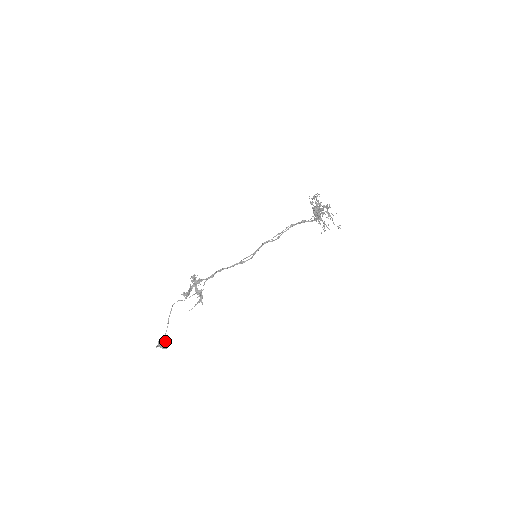
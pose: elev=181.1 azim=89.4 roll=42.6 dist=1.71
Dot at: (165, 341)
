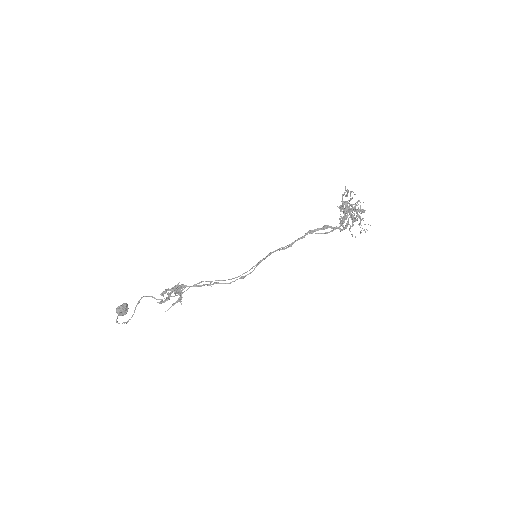
Dot at: (125, 308)
